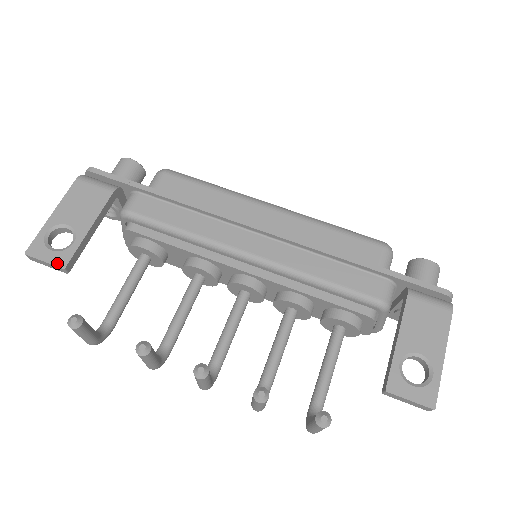
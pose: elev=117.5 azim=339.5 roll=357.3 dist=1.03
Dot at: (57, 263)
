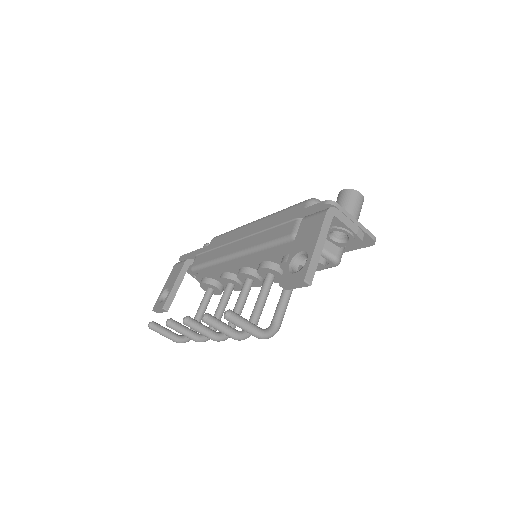
Dot at: (161, 307)
